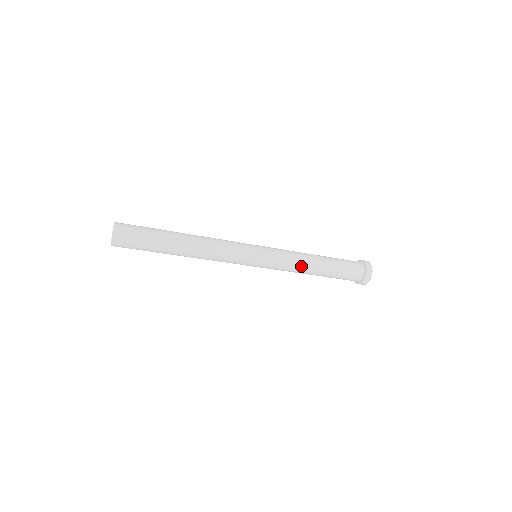
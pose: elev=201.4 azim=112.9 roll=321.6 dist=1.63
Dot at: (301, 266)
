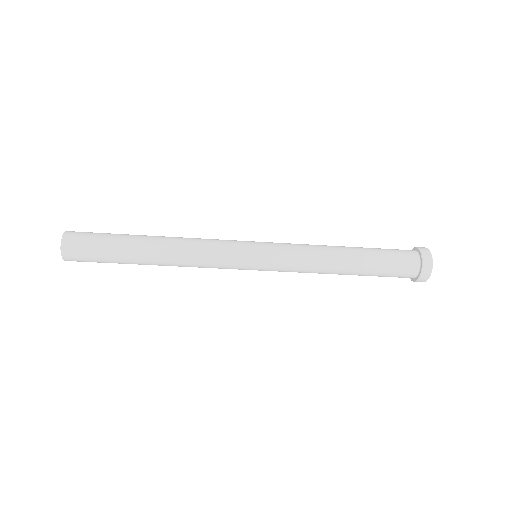
Dot at: (320, 262)
